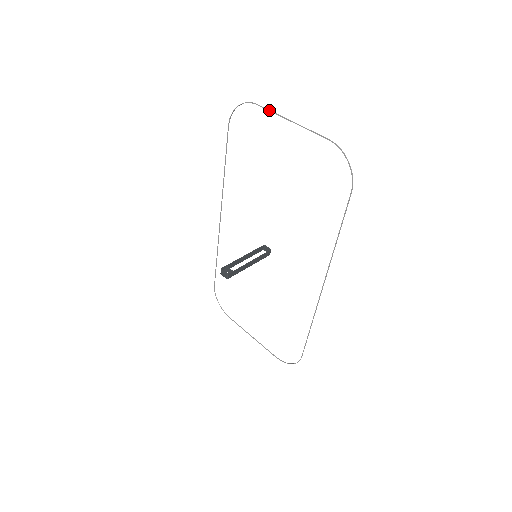
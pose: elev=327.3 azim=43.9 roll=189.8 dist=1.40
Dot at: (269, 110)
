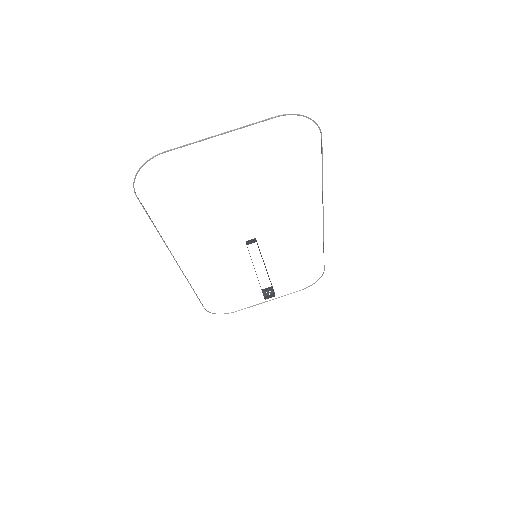
Dot at: (186, 145)
